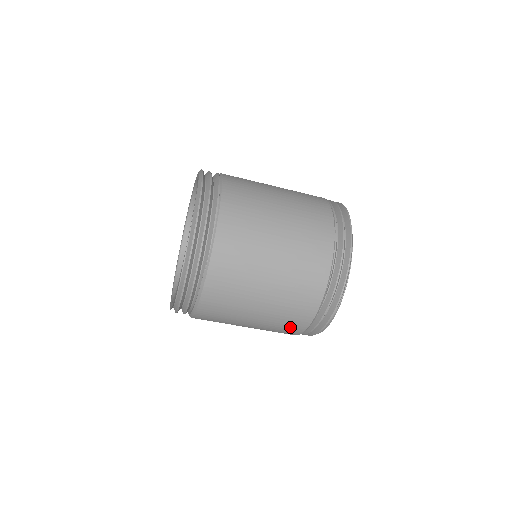
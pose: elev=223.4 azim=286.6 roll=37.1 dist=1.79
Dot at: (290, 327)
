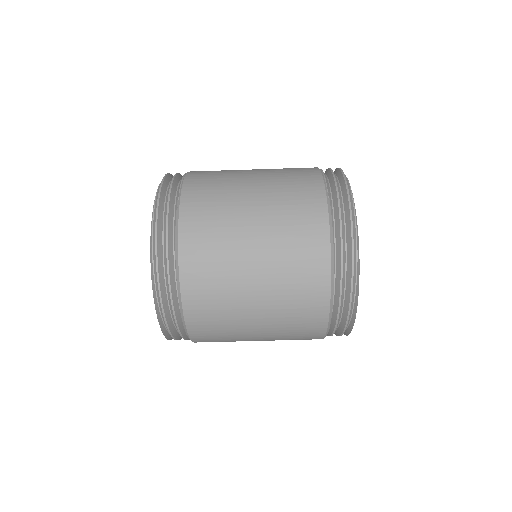
Dot at: (308, 266)
